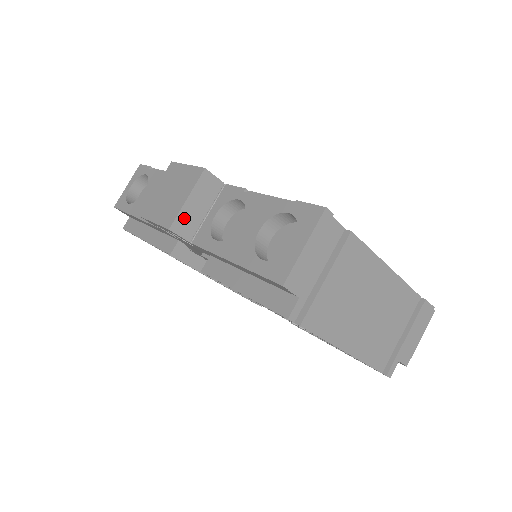
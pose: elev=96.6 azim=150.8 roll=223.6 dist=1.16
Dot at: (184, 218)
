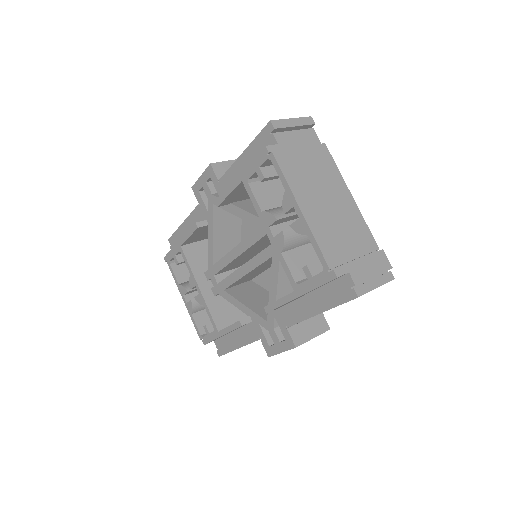
Dot at: (222, 167)
